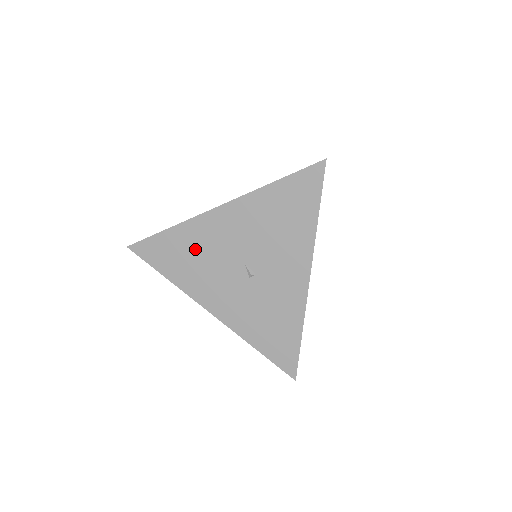
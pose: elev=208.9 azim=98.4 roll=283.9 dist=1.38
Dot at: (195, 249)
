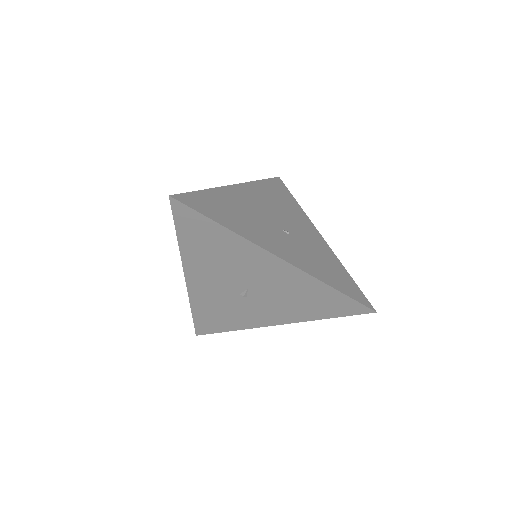
Dot at: (226, 253)
